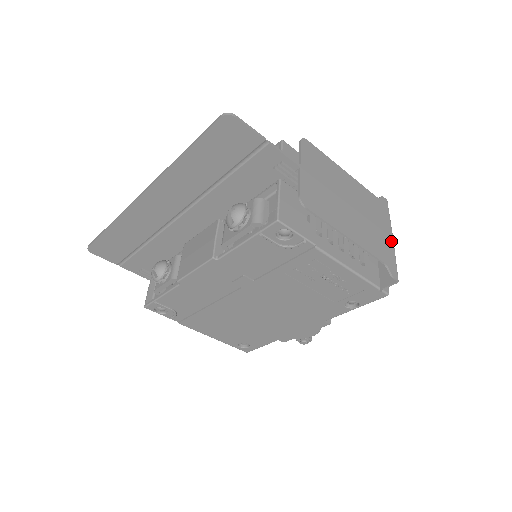
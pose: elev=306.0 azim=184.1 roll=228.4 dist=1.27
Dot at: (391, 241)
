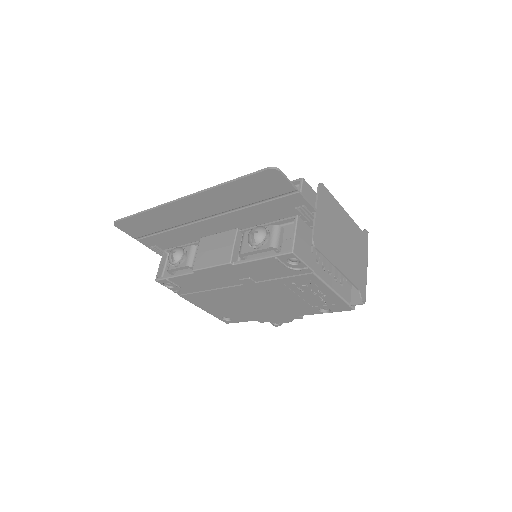
Dot at: (366, 269)
